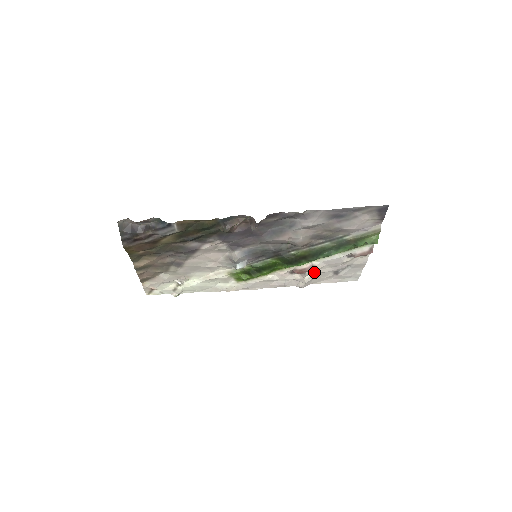
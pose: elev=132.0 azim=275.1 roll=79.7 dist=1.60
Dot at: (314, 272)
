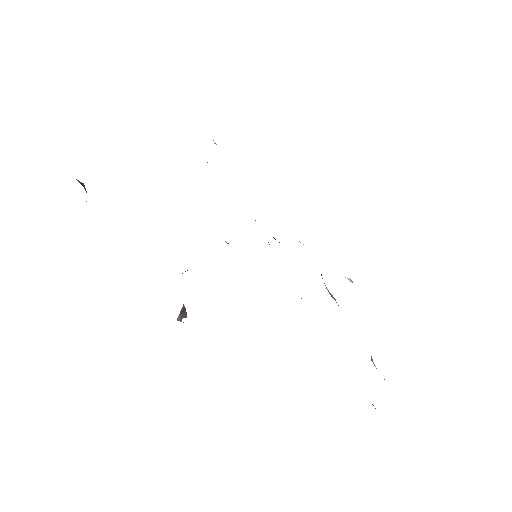
Dot at: occluded
